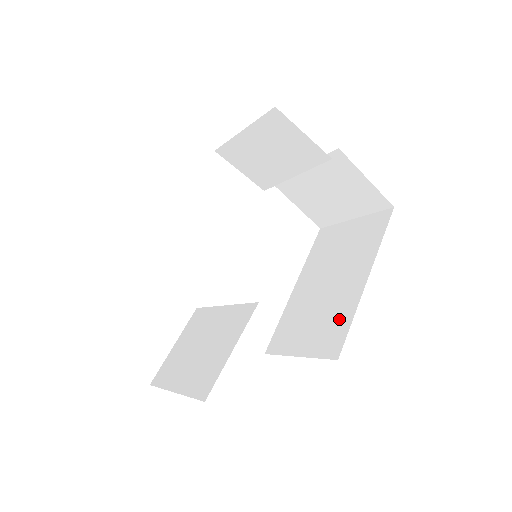
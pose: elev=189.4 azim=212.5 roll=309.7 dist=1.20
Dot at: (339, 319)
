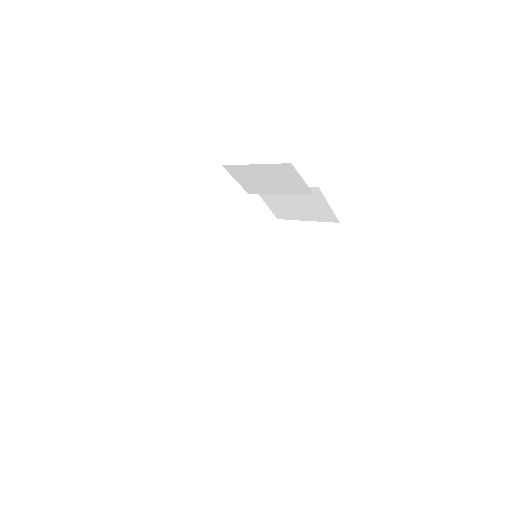
Dot at: (303, 299)
